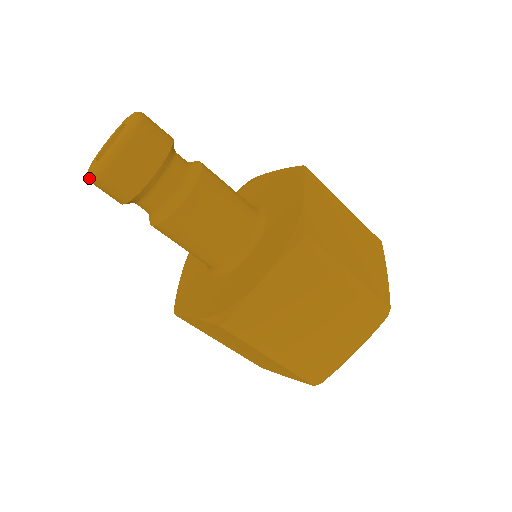
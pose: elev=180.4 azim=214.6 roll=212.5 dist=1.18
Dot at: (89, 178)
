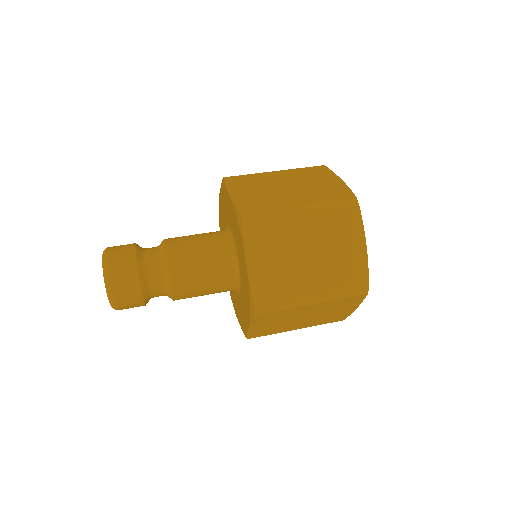
Dot at: (113, 308)
